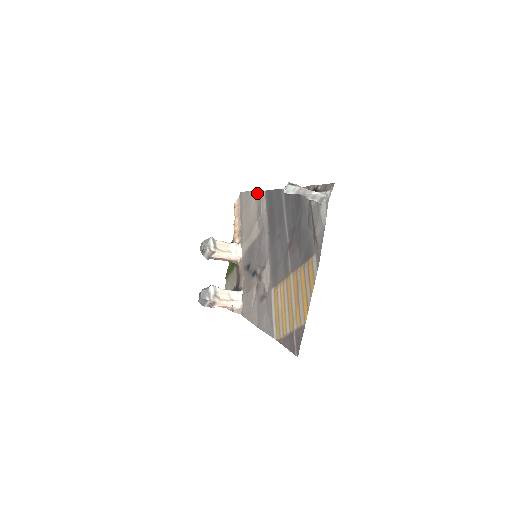
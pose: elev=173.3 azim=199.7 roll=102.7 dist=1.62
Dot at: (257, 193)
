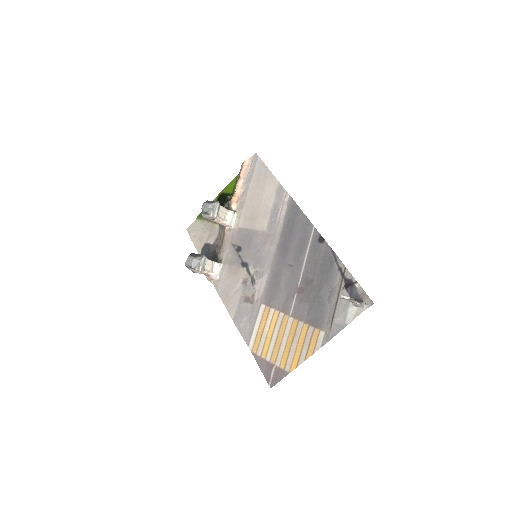
Dot at: (280, 187)
